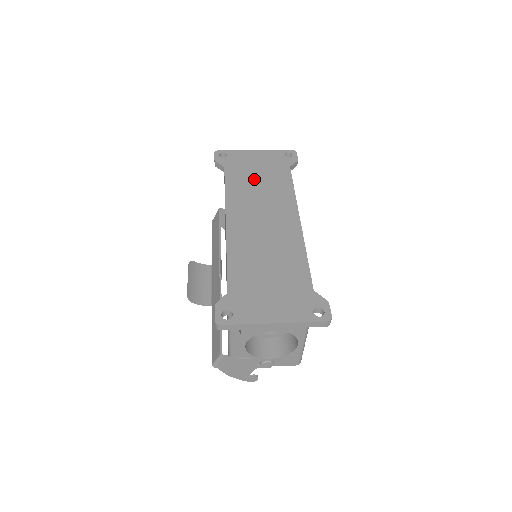
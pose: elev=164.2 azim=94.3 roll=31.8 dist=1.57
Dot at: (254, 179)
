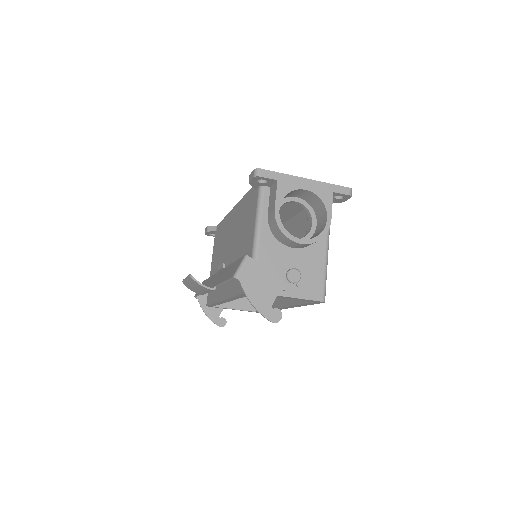
Dot at: occluded
